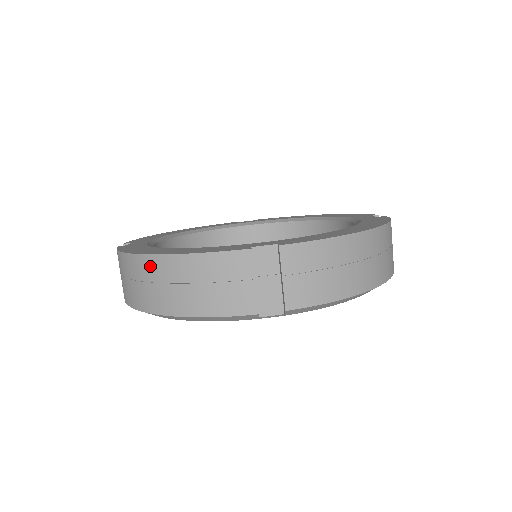
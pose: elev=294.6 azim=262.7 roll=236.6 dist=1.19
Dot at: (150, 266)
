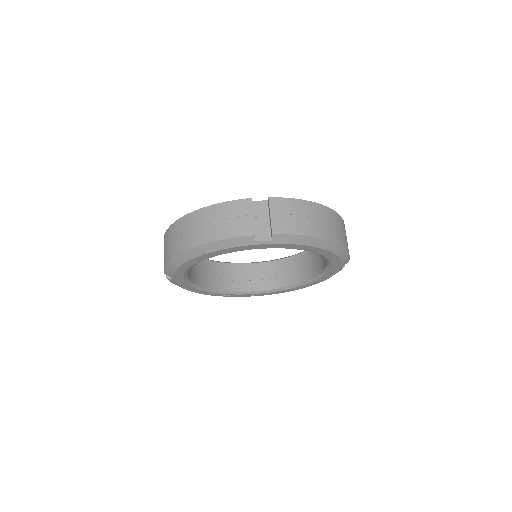
Dot at: (189, 220)
